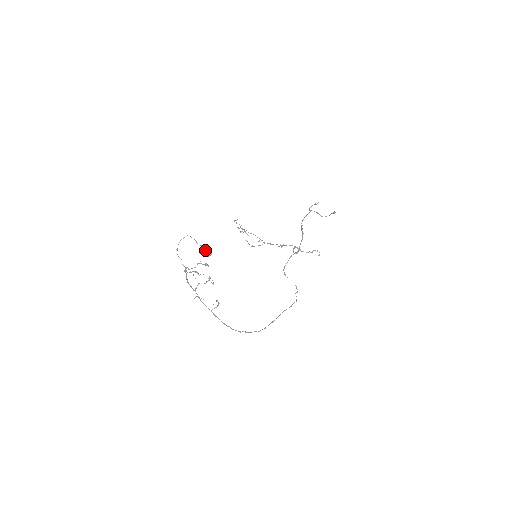
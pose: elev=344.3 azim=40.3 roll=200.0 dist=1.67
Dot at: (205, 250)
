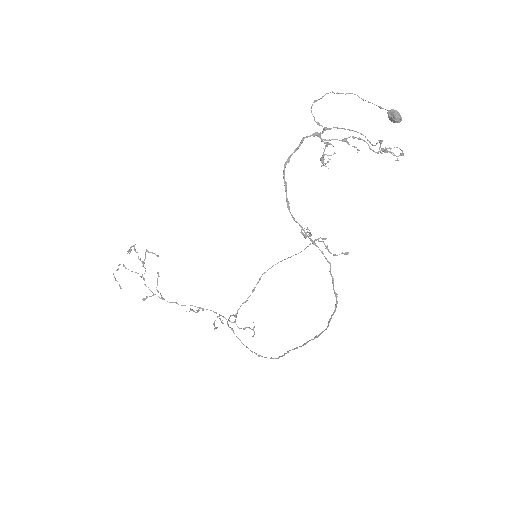
Dot at: (396, 110)
